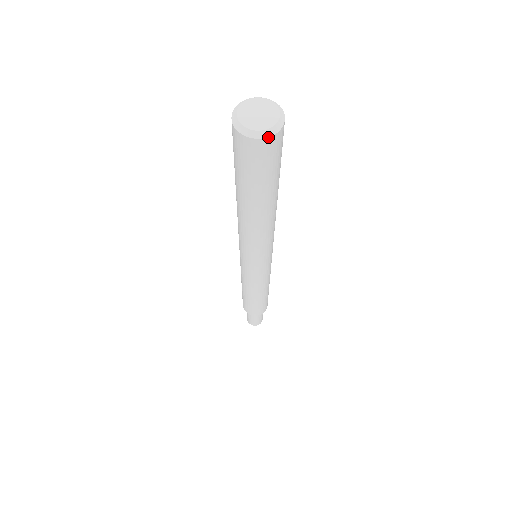
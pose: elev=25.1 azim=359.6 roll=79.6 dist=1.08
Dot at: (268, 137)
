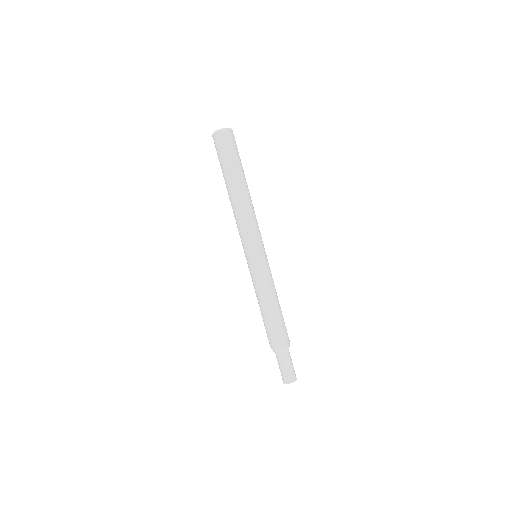
Dot at: (223, 130)
